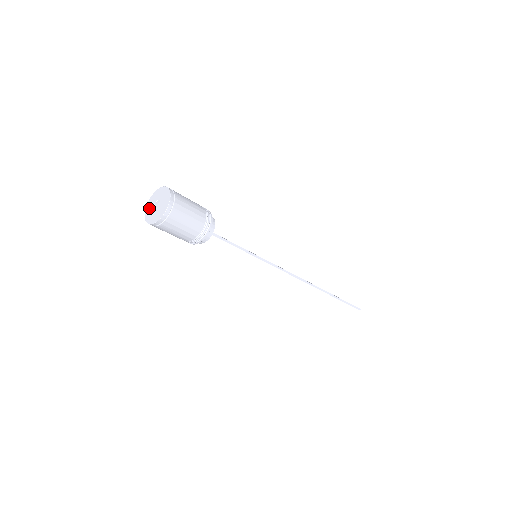
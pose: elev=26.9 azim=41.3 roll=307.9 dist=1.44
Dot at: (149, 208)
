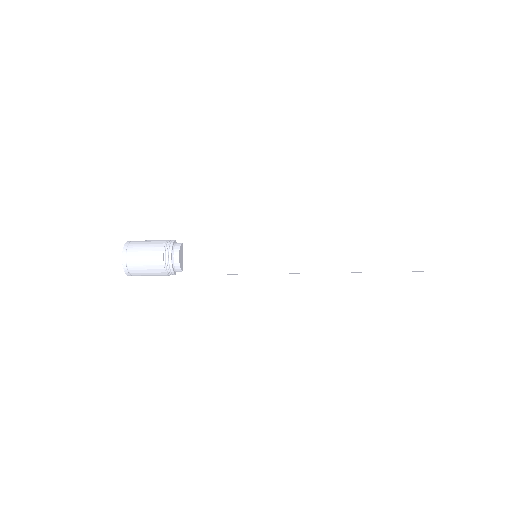
Dot at: occluded
